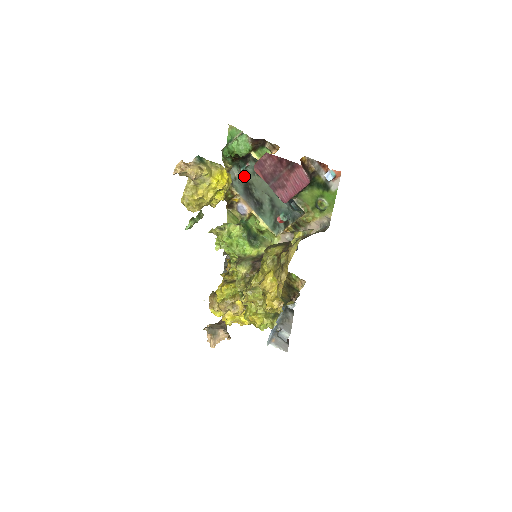
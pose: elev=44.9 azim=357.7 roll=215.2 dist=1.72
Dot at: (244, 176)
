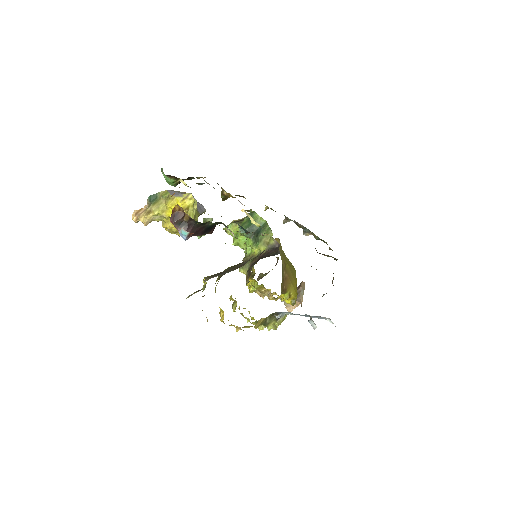
Dot at: occluded
